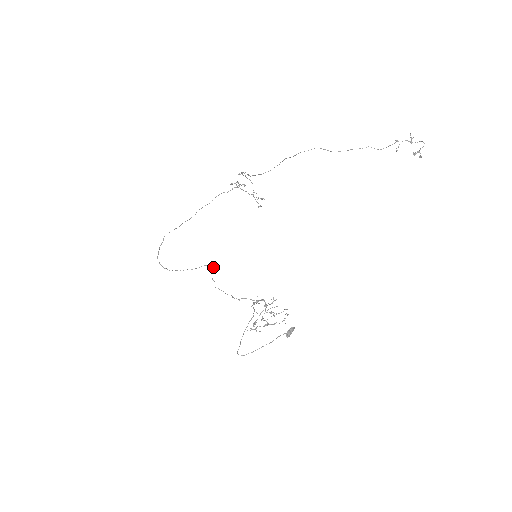
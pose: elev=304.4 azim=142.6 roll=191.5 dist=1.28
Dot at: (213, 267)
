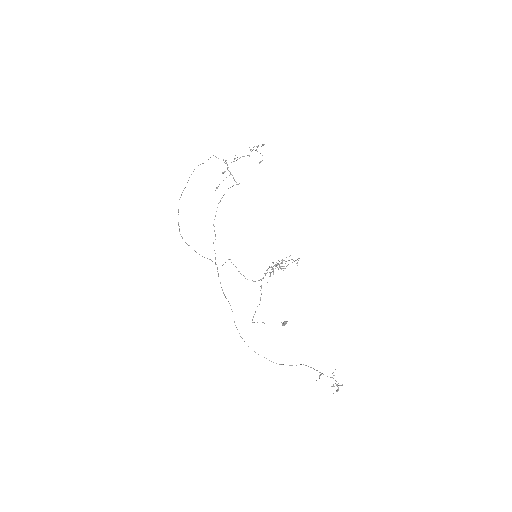
Dot at: occluded
